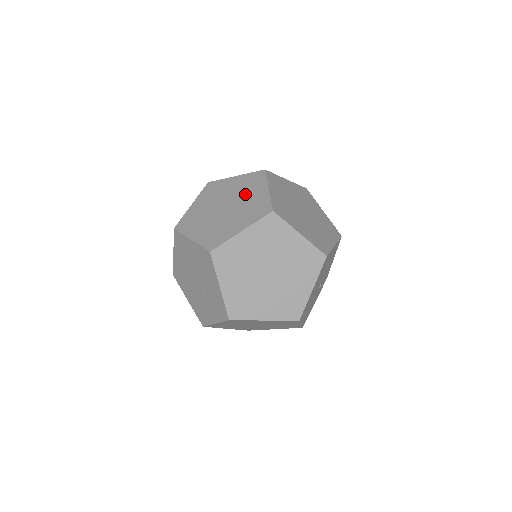
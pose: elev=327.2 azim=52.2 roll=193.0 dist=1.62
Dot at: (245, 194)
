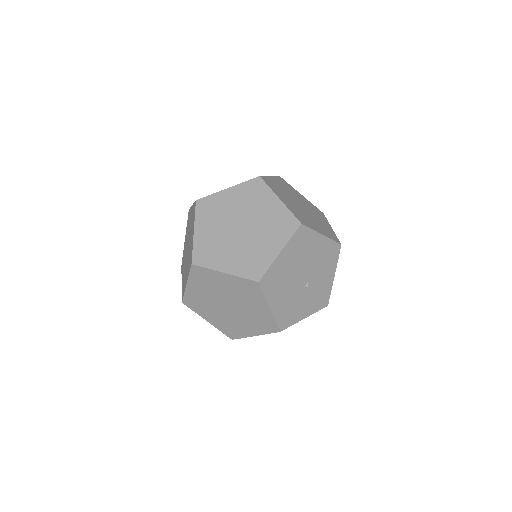
Dot at: occluded
